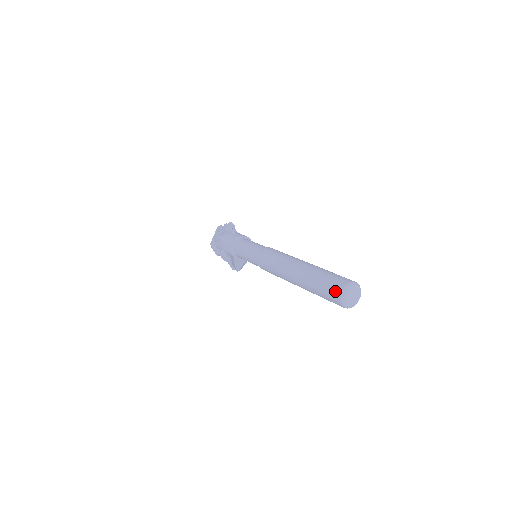
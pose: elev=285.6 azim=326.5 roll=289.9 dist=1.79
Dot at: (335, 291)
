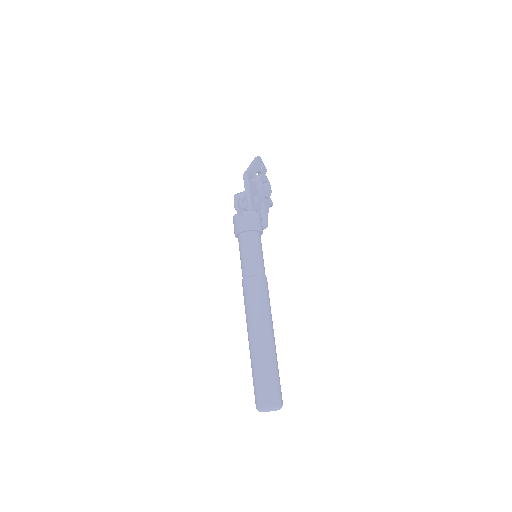
Dot at: (255, 400)
